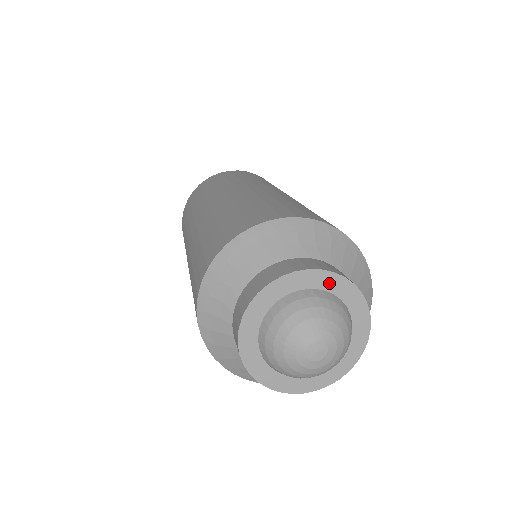
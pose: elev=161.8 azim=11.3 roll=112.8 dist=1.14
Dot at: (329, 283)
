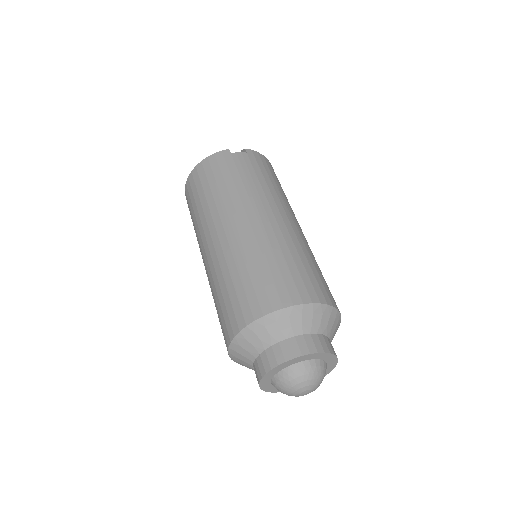
Dot at: (282, 367)
